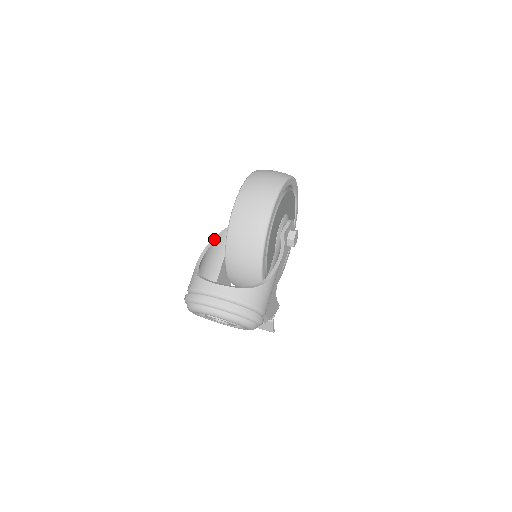
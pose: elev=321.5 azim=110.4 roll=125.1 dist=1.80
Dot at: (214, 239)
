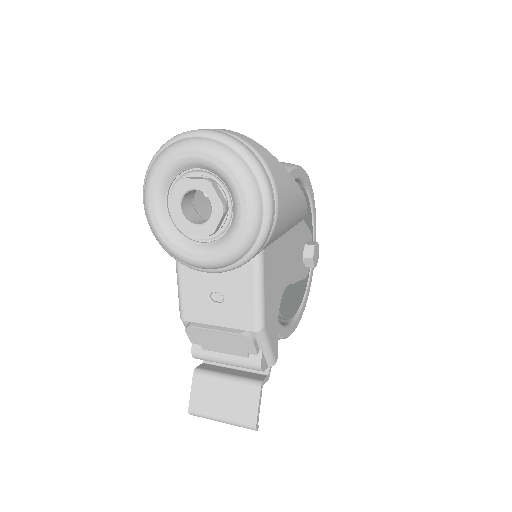
Dot at: (206, 197)
